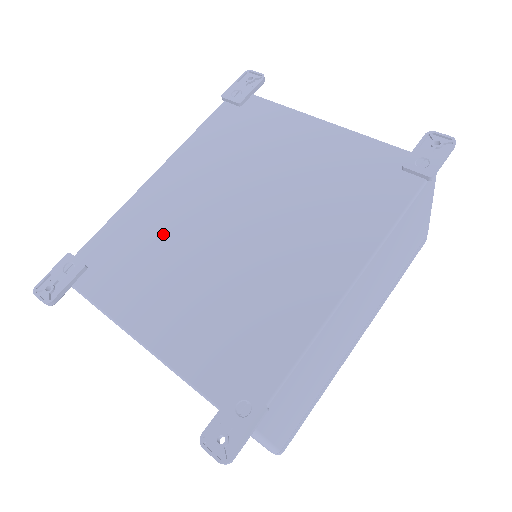
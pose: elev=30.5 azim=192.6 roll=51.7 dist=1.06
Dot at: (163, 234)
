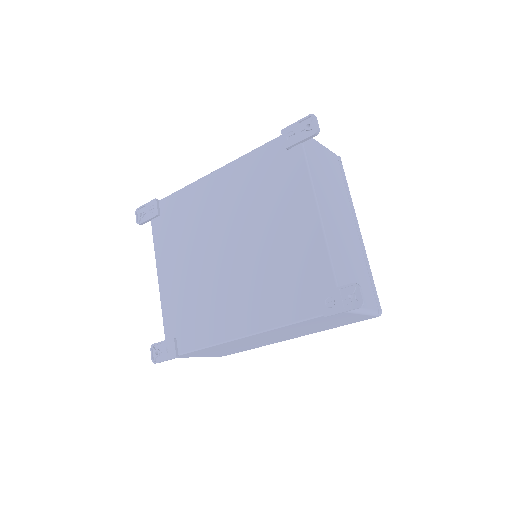
Dot at: (195, 224)
